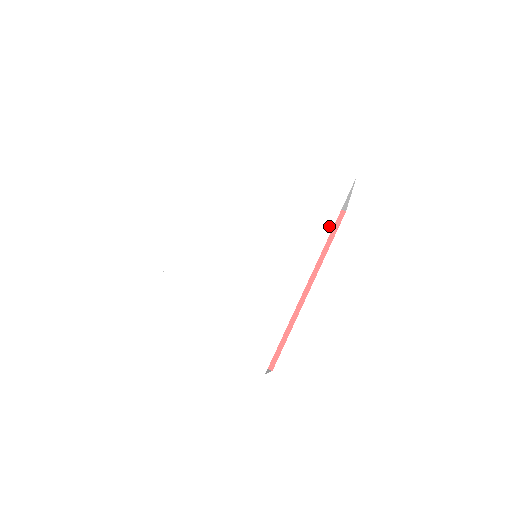
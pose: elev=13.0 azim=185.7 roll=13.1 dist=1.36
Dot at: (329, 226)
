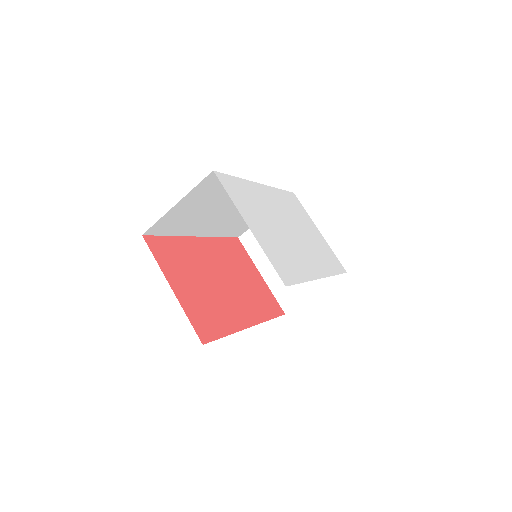
Dot at: (333, 273)
